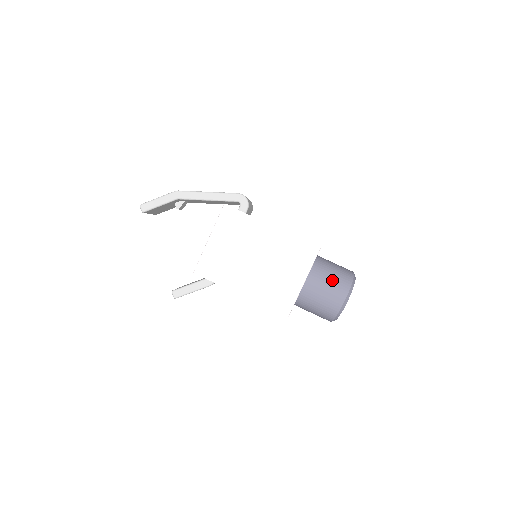
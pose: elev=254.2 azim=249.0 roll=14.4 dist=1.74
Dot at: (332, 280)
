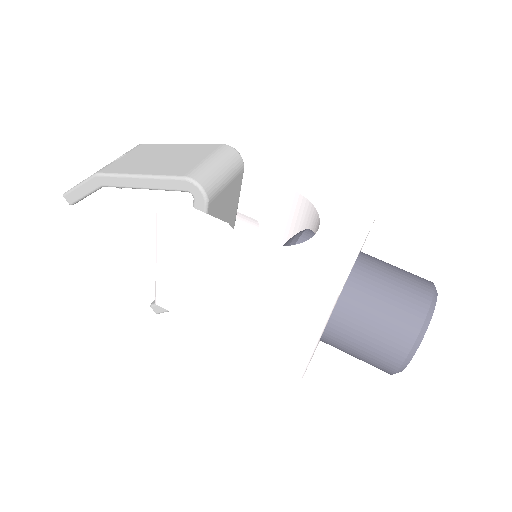
Dot at: (376, 331)
